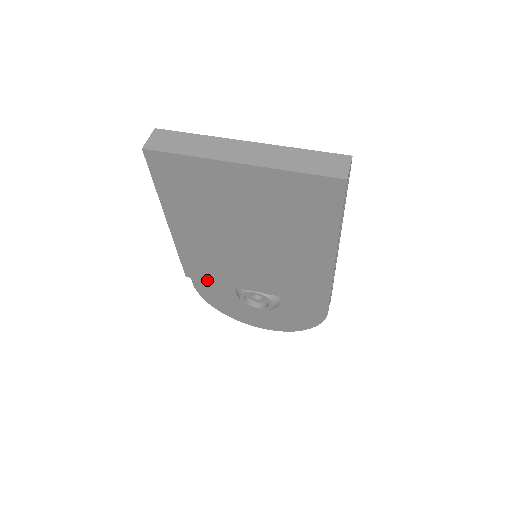
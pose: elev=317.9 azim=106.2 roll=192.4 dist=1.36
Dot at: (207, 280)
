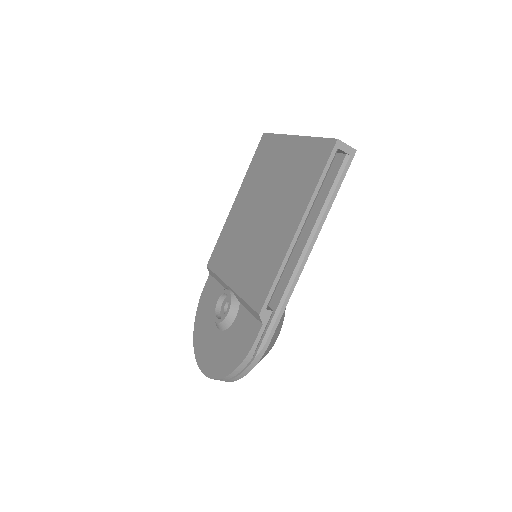
Dot at: (214, 270)
